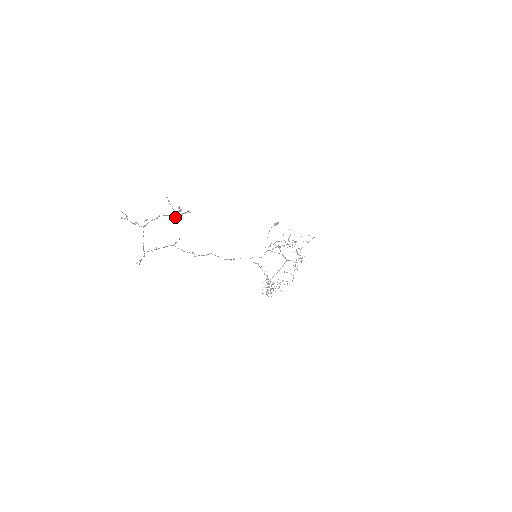
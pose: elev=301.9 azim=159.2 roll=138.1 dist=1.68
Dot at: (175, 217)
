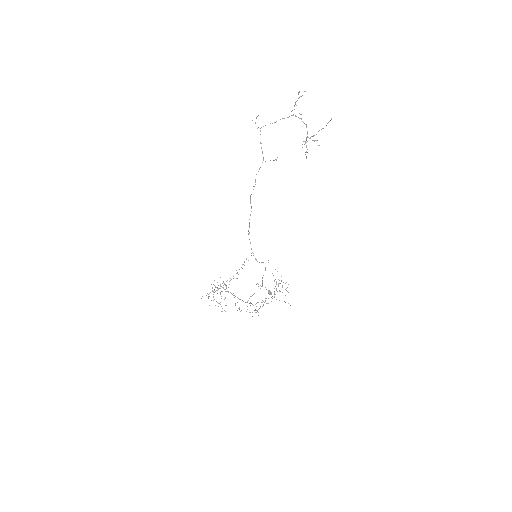
Dot at: (305, 141)
